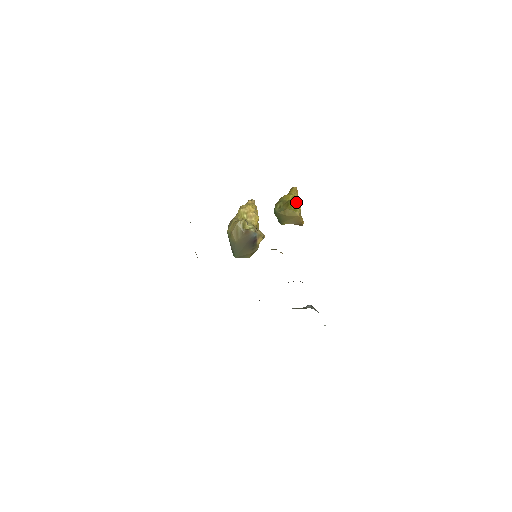
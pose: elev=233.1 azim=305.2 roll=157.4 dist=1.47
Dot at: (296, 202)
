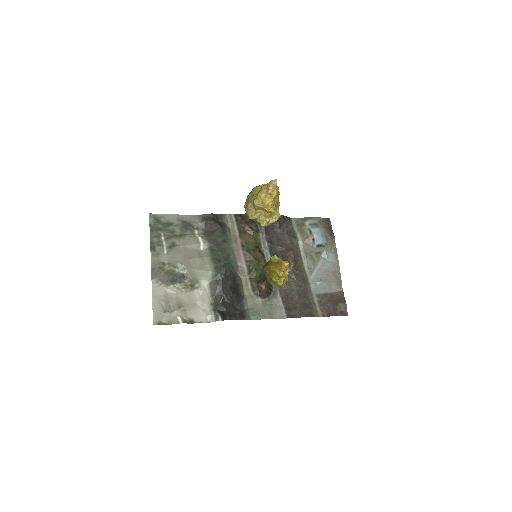
Dot at: (280, 278)
